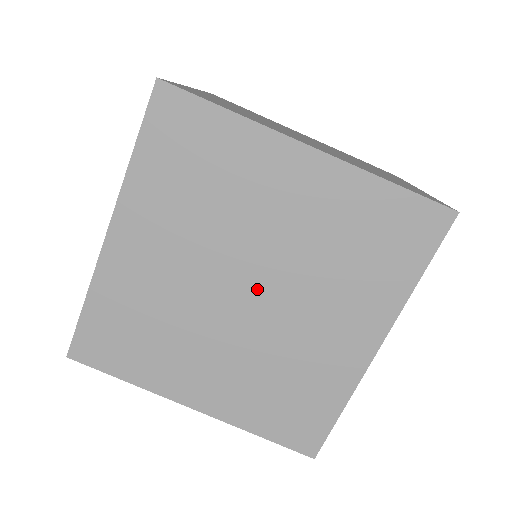
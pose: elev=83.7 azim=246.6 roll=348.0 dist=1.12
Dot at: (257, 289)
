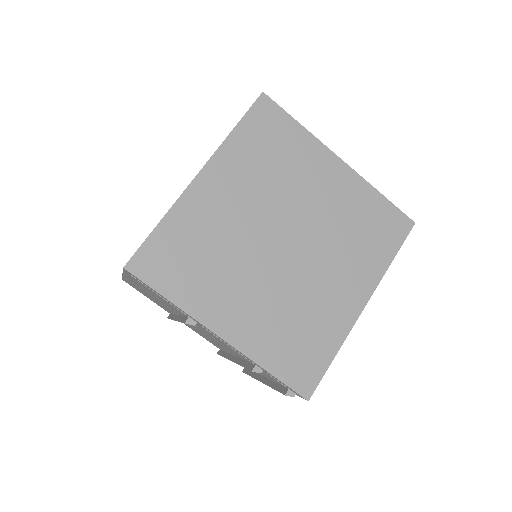
Dot at: (294, 243)
